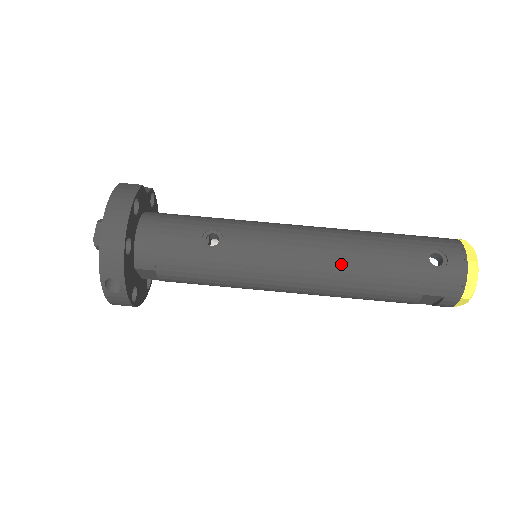
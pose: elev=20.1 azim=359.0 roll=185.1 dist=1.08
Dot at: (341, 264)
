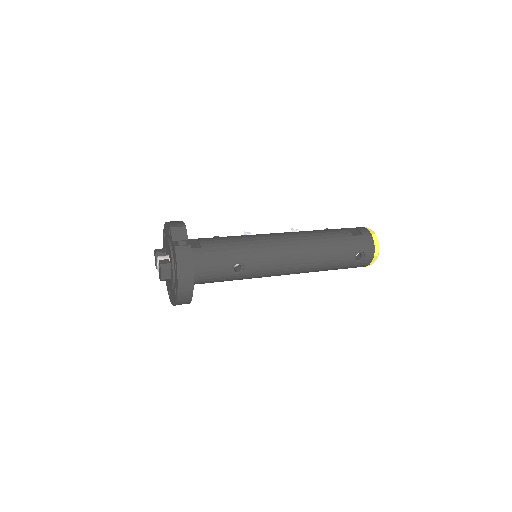
Dot at: (309, 268)
